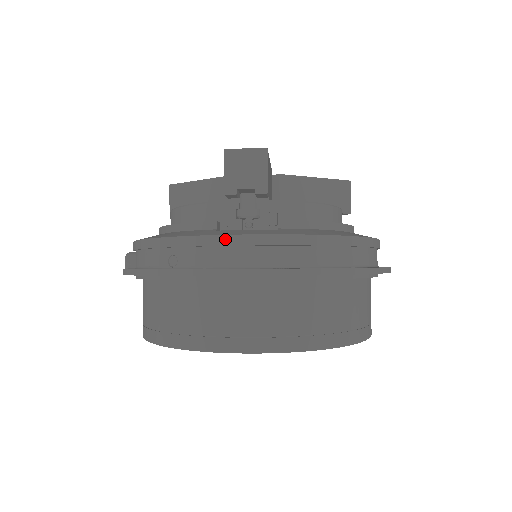
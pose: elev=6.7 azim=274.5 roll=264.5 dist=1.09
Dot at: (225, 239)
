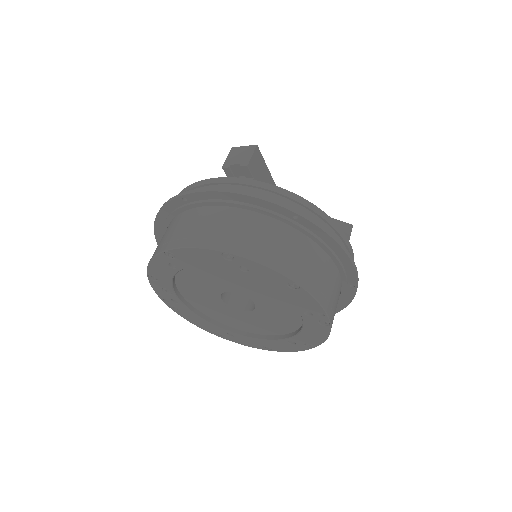
Dot at: (207, 181)
